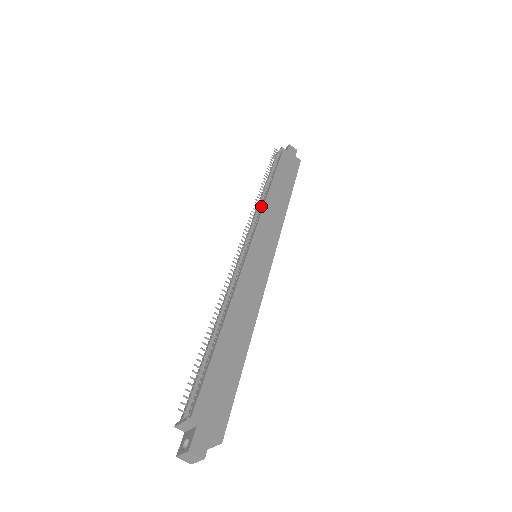
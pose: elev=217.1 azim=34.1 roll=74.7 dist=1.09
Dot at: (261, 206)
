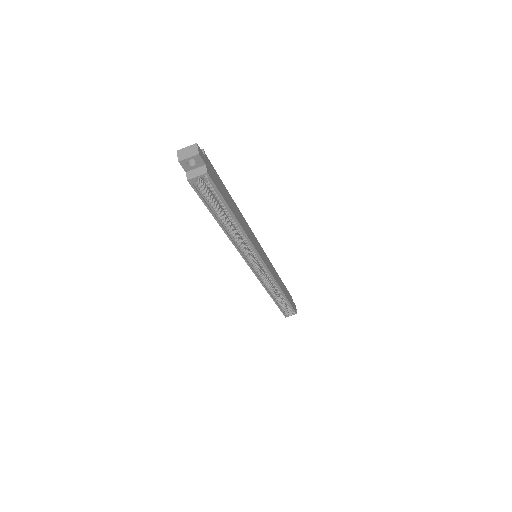
Dot at: occluded
